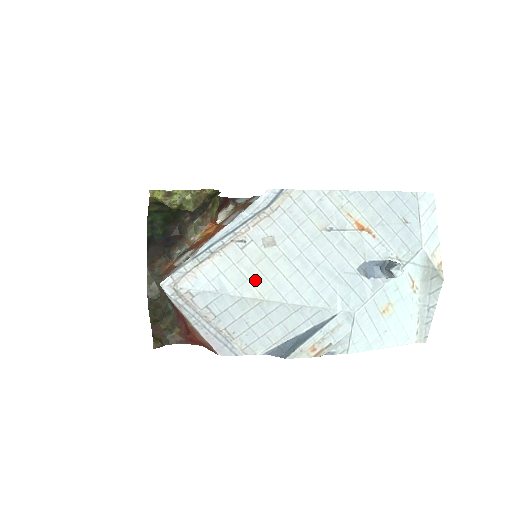
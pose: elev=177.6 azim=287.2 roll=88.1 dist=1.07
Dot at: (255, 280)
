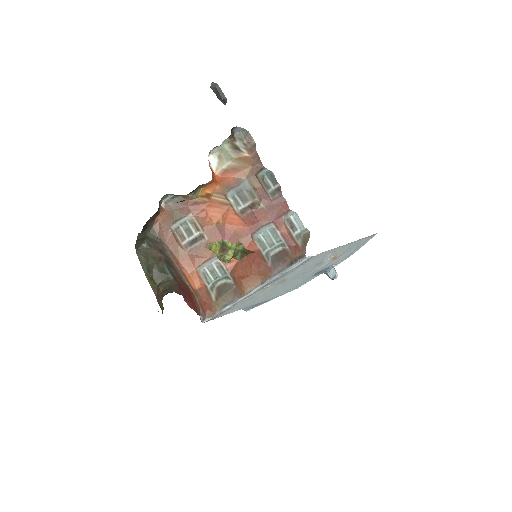
Dot at: (260, 299)
